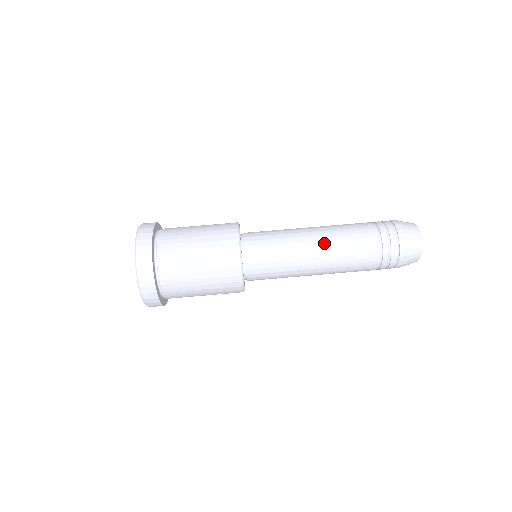
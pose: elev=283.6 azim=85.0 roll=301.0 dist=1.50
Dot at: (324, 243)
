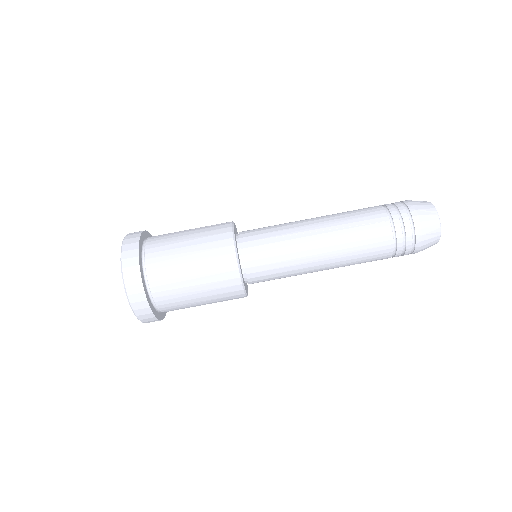
Dot at: (332, 249)
